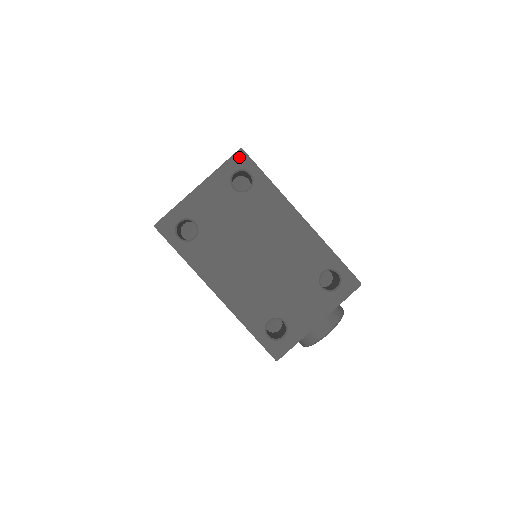
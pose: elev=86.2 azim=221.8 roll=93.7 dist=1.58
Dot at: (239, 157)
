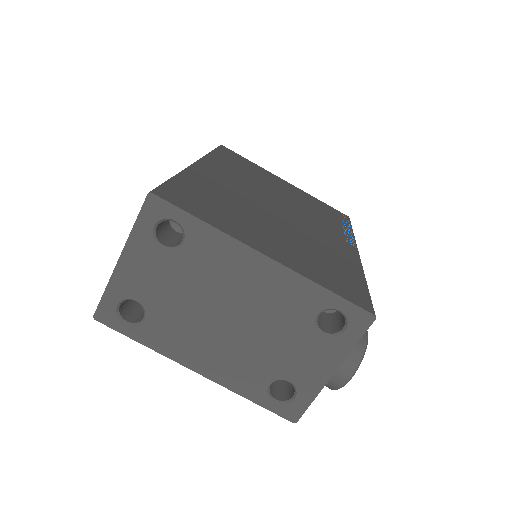
Dot at: (151, 205)
